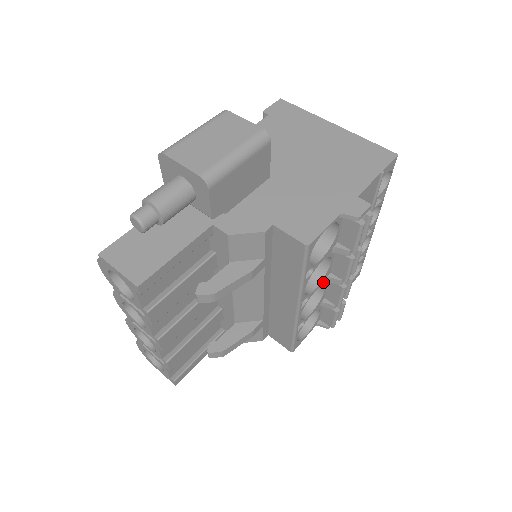
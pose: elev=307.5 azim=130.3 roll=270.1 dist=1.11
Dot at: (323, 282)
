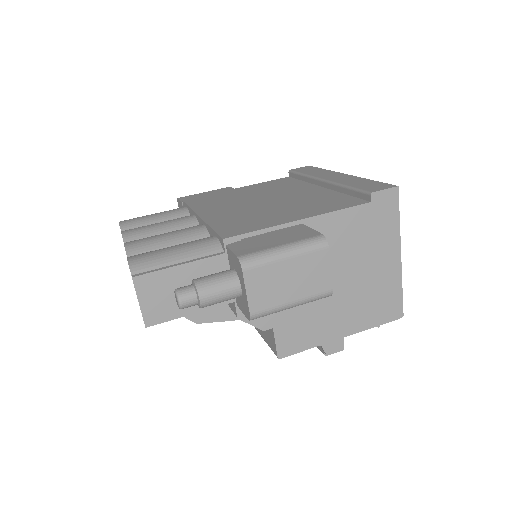
Dot at: occluded
